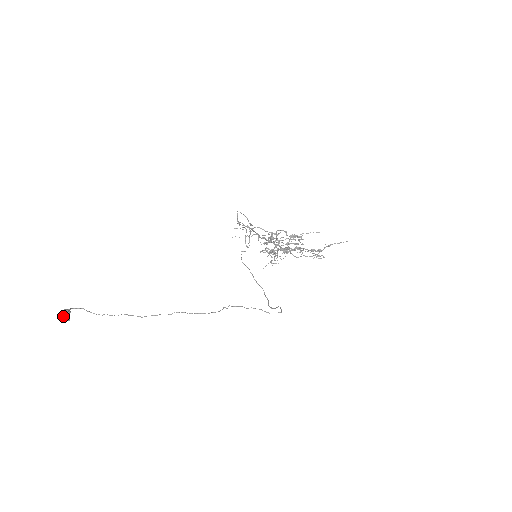
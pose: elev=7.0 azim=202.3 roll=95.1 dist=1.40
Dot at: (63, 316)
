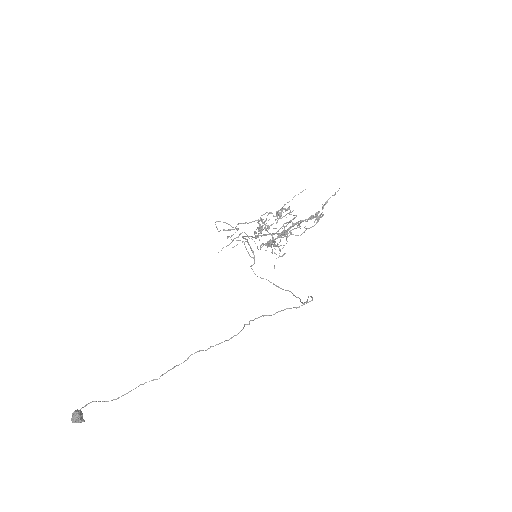
Dot at: (74, 420)
